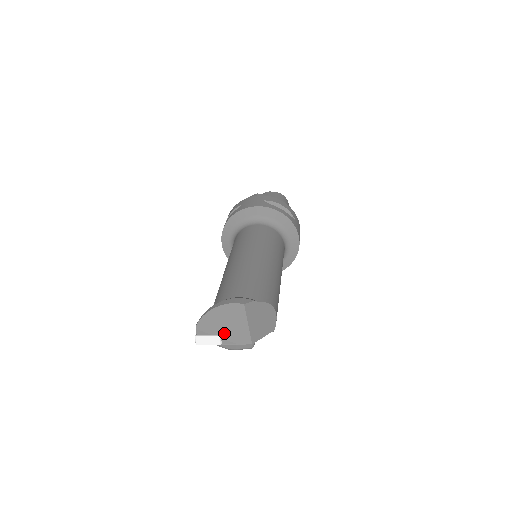
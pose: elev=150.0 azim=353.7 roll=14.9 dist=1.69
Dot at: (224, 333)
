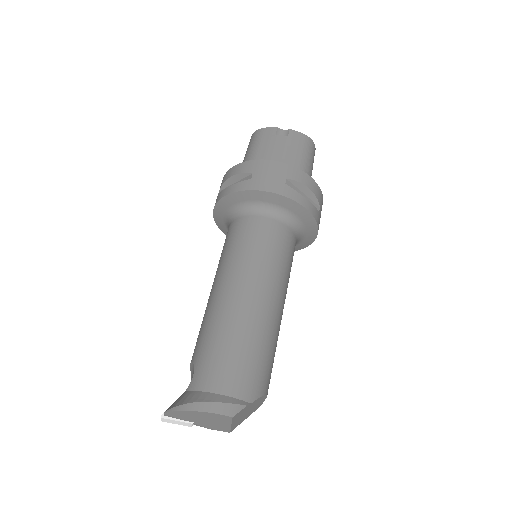
Dot at: (199, 422)
